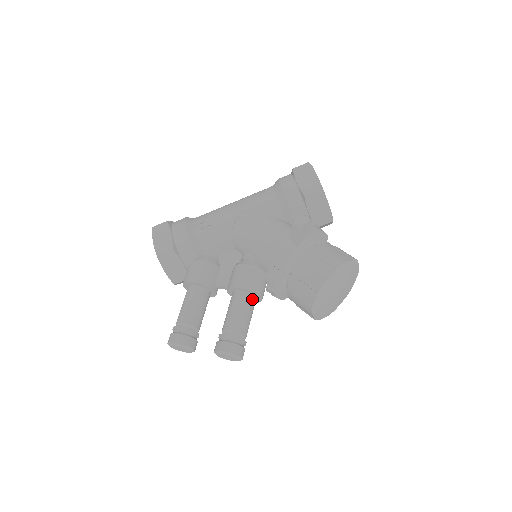
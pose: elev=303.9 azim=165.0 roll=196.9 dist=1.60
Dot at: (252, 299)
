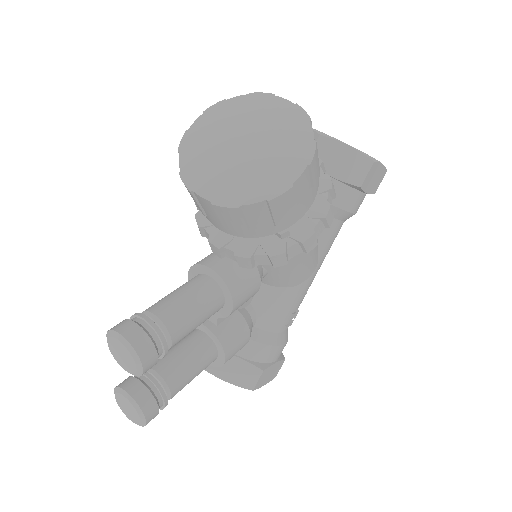
Dot at: (199, 278)
